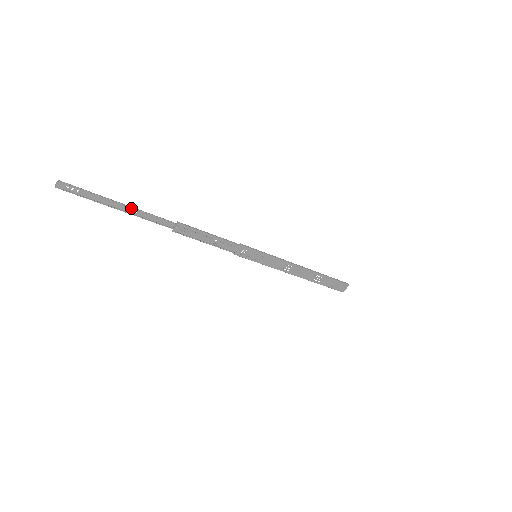
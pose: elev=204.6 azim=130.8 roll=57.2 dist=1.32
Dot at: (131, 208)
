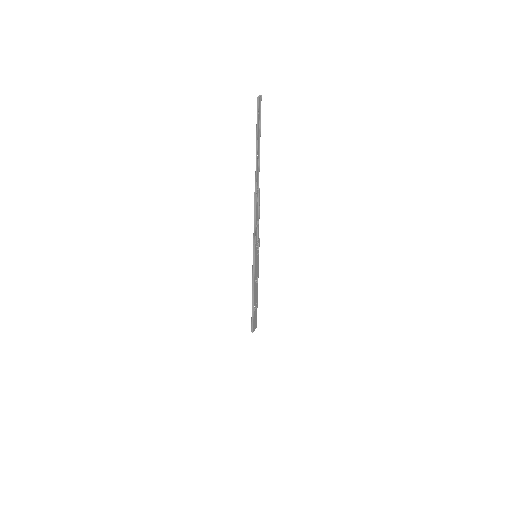
Dot at: (258, 154)
